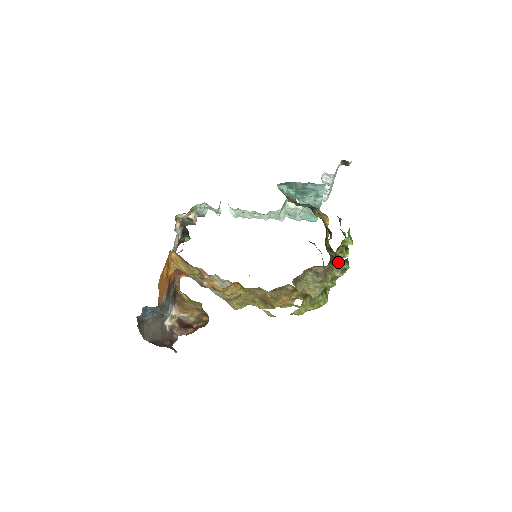
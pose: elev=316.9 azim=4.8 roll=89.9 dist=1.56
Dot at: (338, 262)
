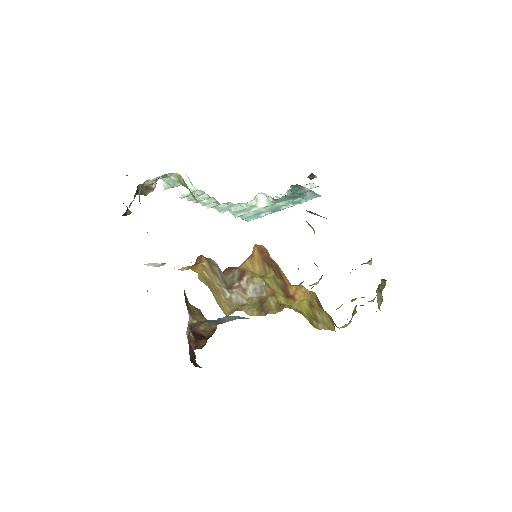
Dot at: (382, 281)
